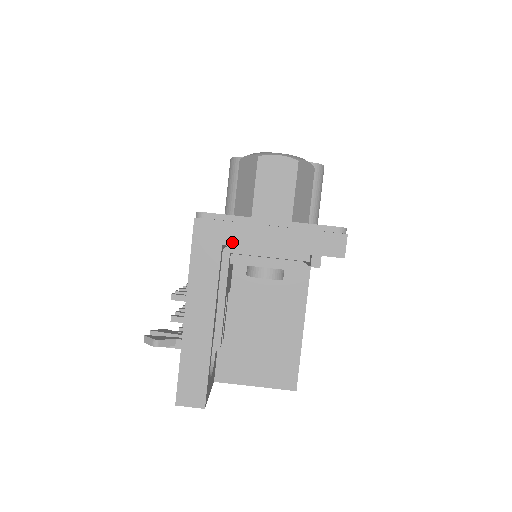
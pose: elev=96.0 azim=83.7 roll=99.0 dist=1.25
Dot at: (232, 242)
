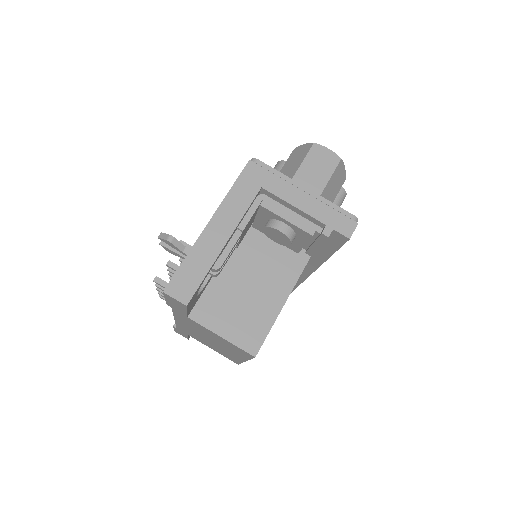
Dot at: (270, 189)
